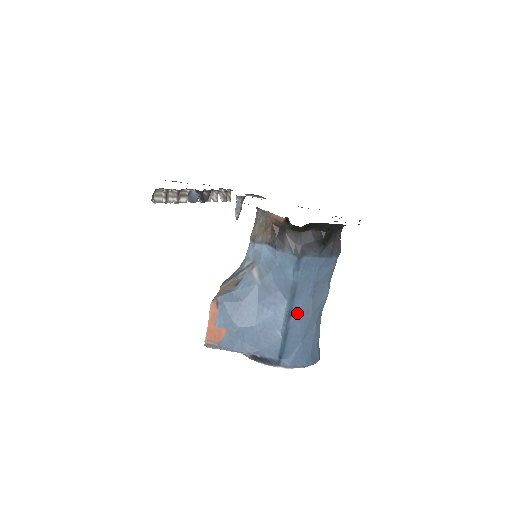
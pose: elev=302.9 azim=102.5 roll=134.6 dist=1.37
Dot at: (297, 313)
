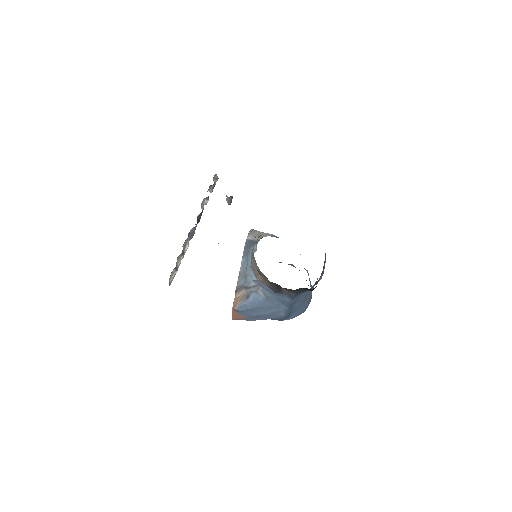
Dot at: occluded
